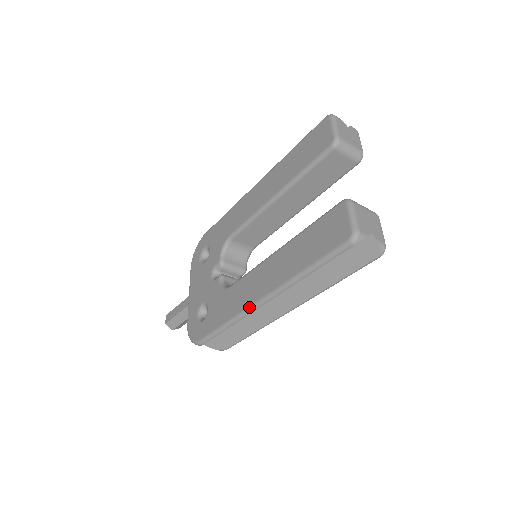
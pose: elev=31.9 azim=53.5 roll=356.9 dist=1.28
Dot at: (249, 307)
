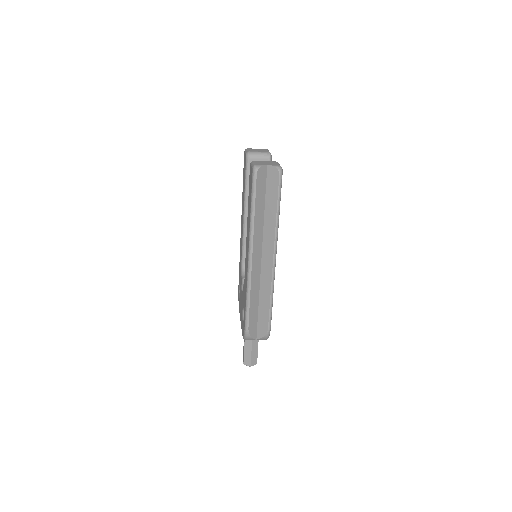
Dot at: (247, 269)
